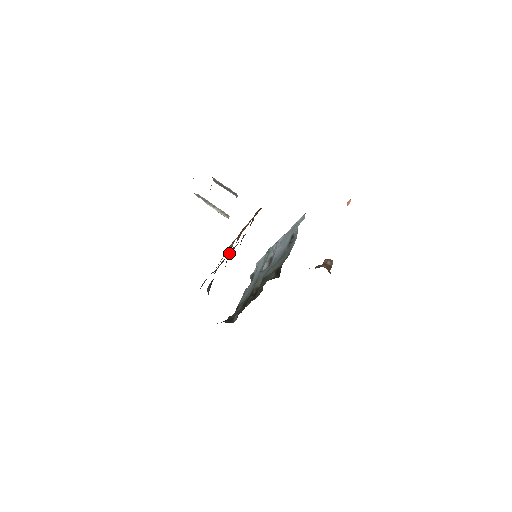
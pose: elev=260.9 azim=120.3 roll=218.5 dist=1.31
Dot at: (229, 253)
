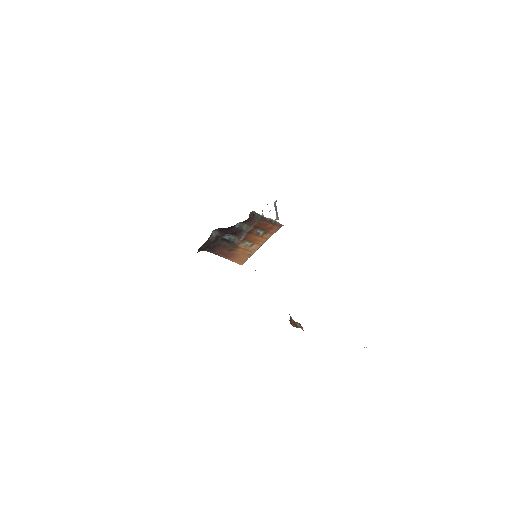
Dot at: (242, 226)
